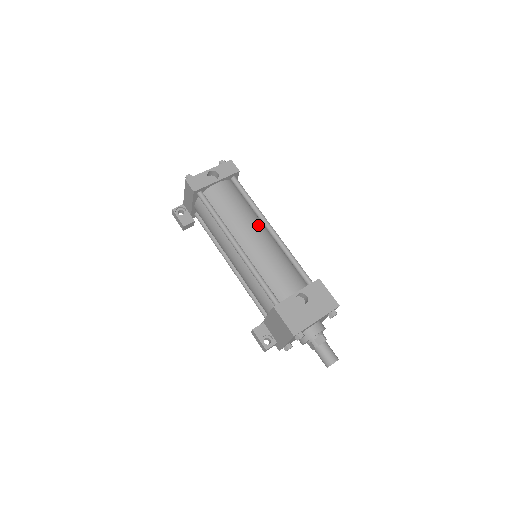
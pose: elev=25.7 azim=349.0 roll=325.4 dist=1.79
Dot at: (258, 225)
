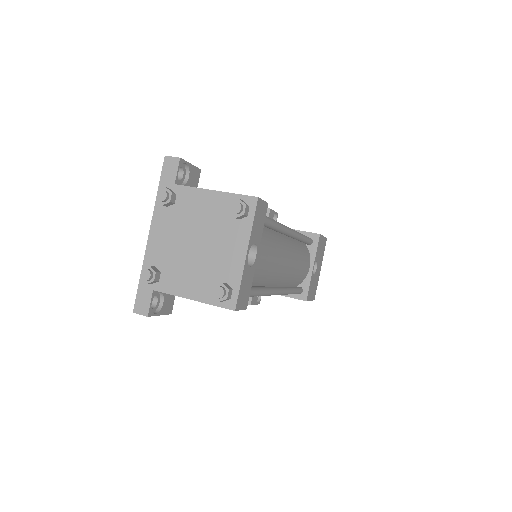
Dot at: (284, 245)
